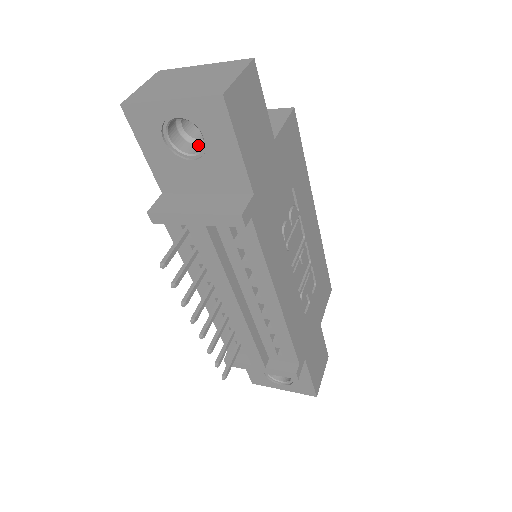
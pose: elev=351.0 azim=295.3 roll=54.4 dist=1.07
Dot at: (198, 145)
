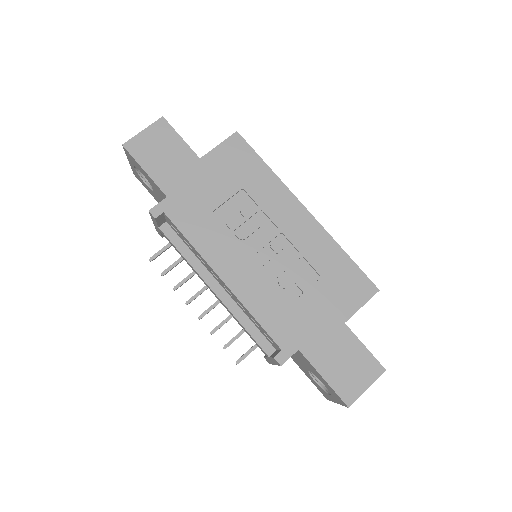
Dot at: occluded
